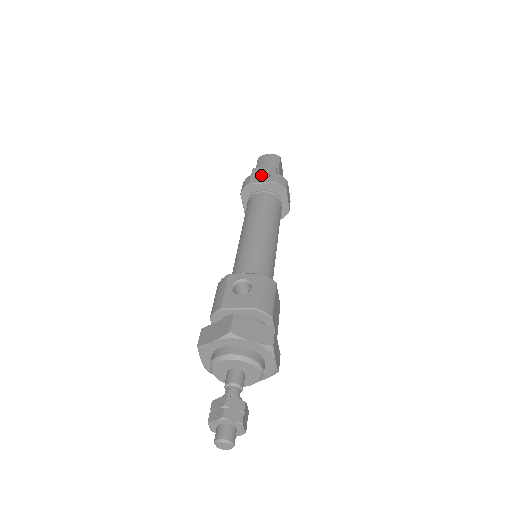
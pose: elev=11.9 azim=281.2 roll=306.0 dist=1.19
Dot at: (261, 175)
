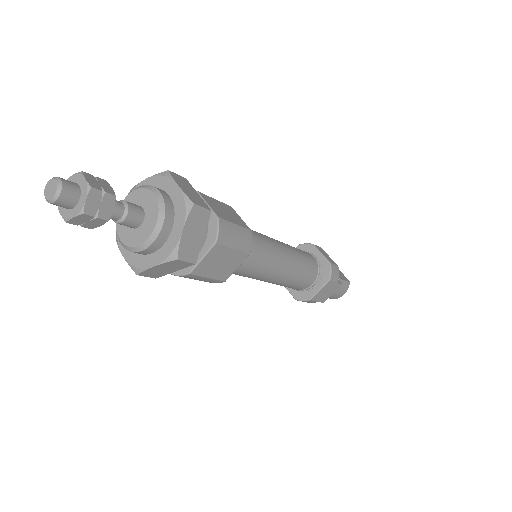
Dot at: occluded
